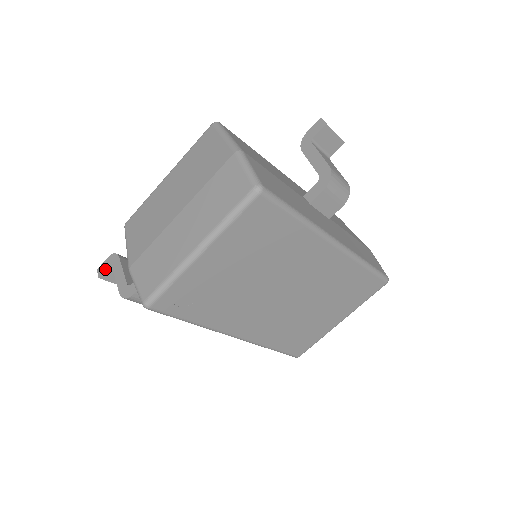
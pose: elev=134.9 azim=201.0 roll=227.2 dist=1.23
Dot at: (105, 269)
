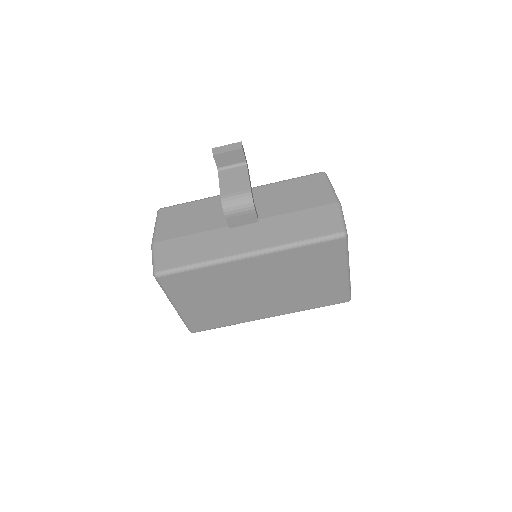
Dot at: occluded
